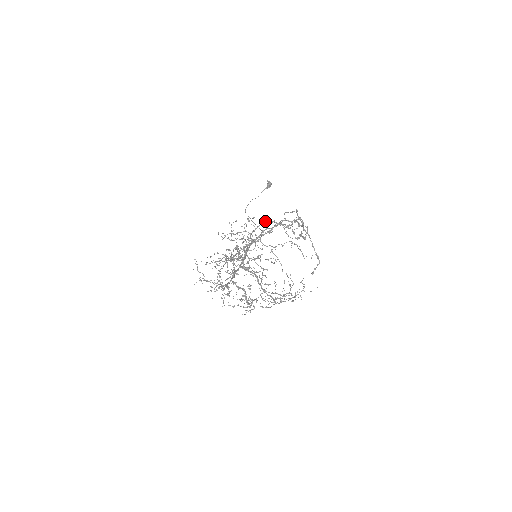
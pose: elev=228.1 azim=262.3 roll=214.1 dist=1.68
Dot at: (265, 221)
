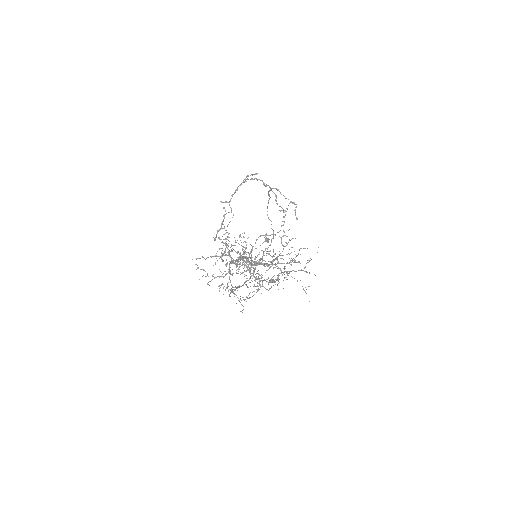
Dot at: occluded
